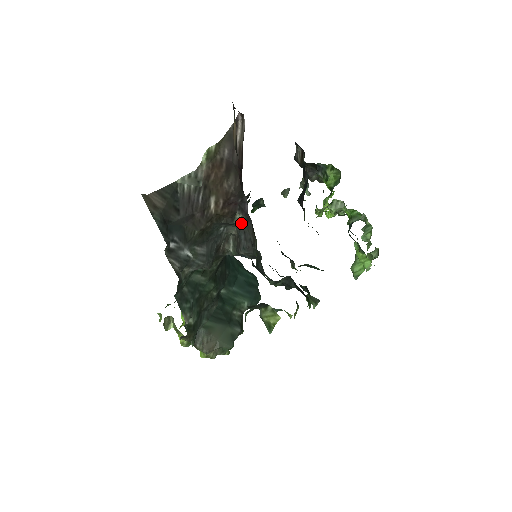
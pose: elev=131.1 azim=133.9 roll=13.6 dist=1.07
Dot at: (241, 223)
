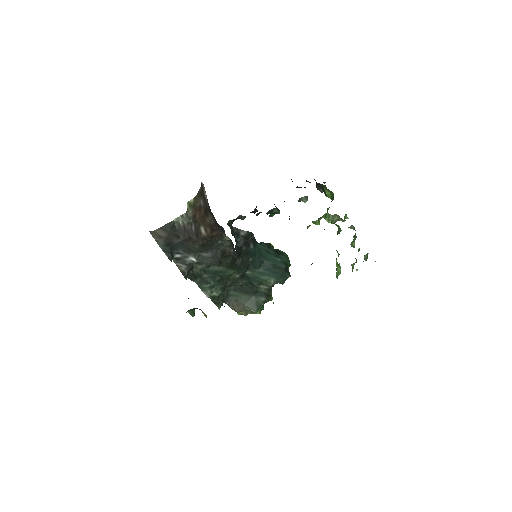
Dot at: (229, 240)
